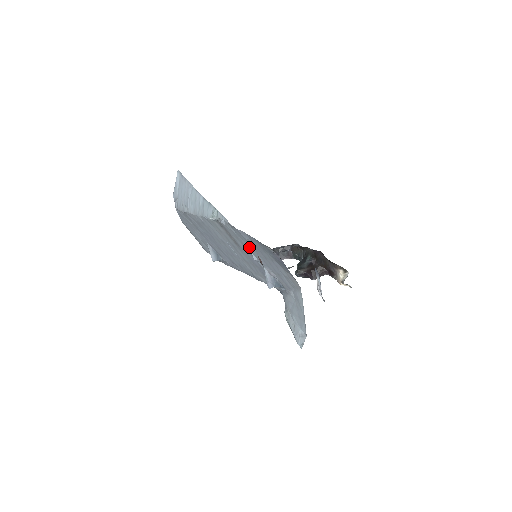
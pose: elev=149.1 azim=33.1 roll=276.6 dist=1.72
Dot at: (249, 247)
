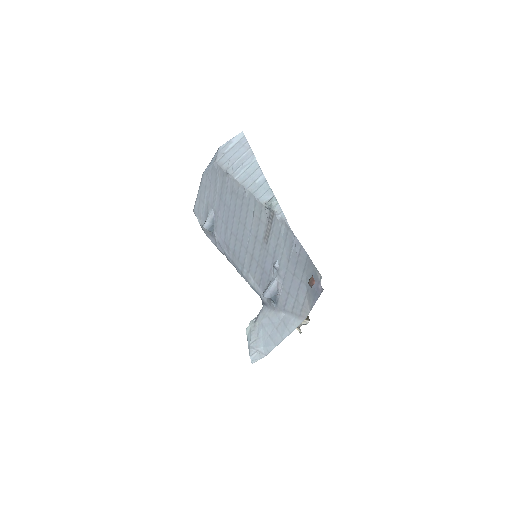
Dot at: (283, 254)
